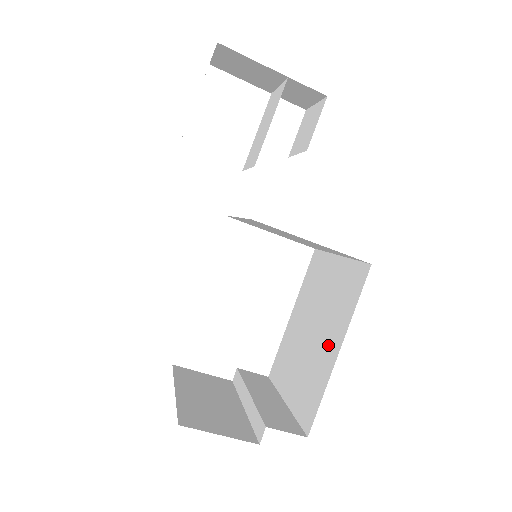
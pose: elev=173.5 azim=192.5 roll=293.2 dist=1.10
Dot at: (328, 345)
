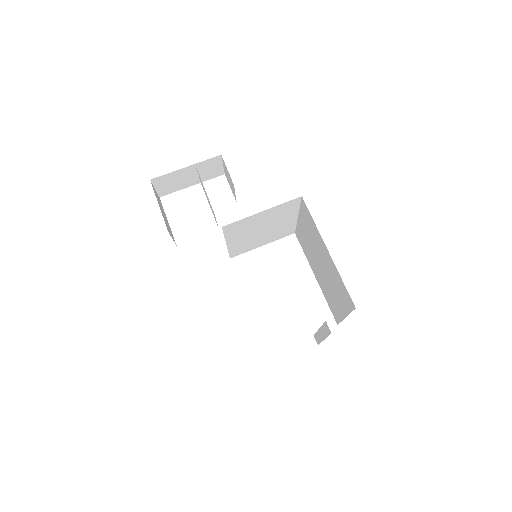
Dot at: (326, 257)
